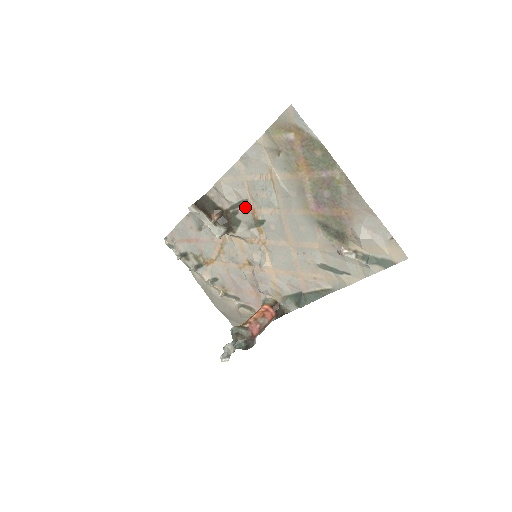
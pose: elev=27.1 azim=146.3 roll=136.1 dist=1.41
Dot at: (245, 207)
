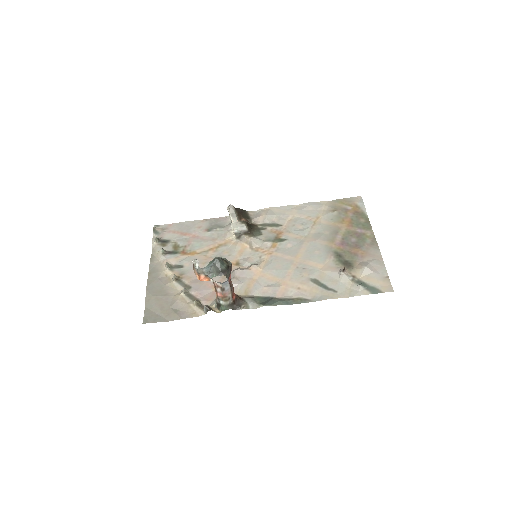
Dot at: (275, 229)
